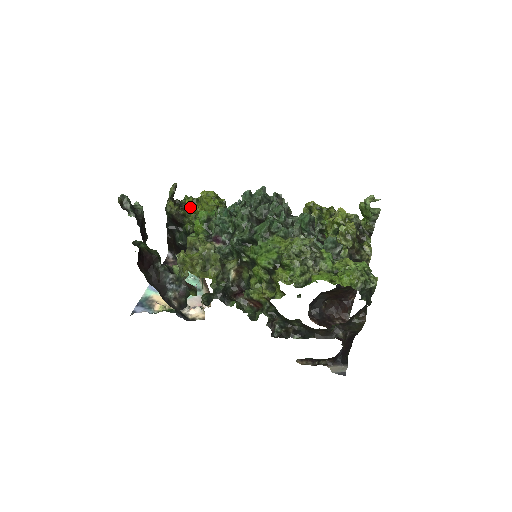
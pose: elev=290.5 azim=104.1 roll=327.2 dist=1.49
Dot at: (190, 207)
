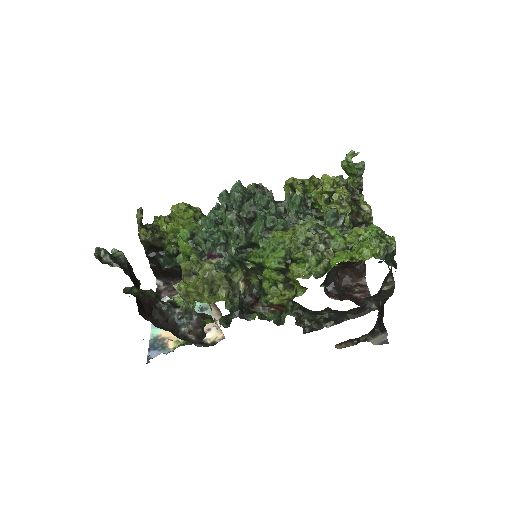
Dot at: (165, 228)
